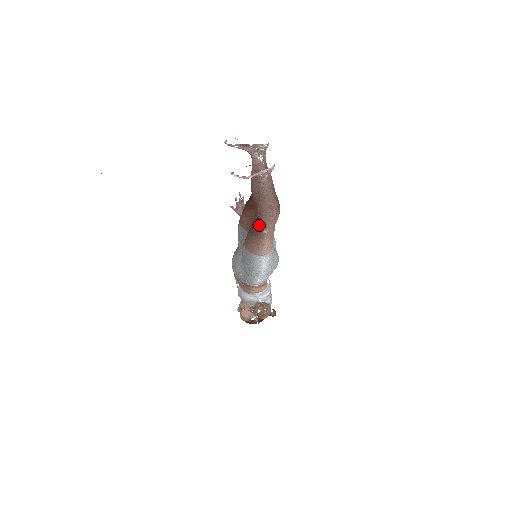
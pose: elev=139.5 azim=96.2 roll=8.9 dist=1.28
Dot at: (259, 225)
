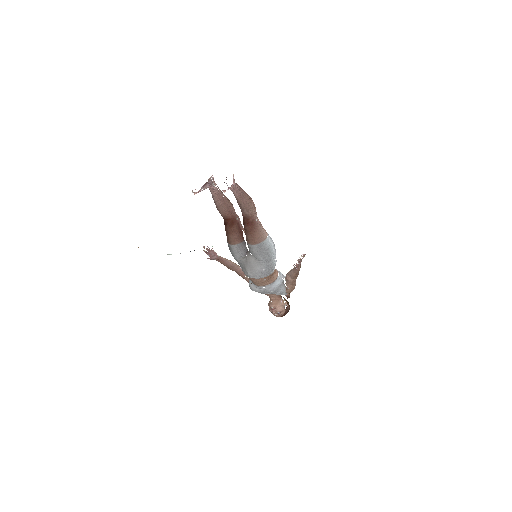
Dot at: (251, 220)
